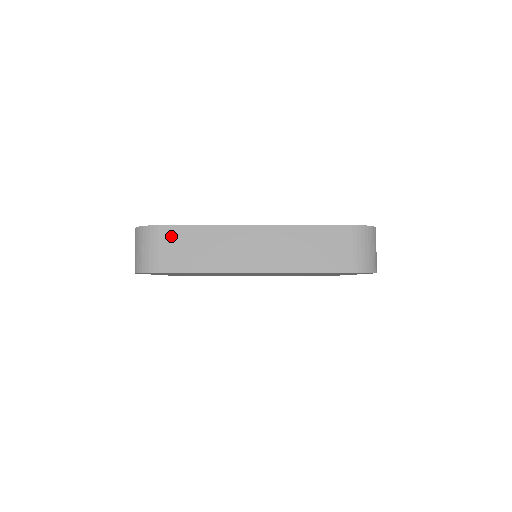
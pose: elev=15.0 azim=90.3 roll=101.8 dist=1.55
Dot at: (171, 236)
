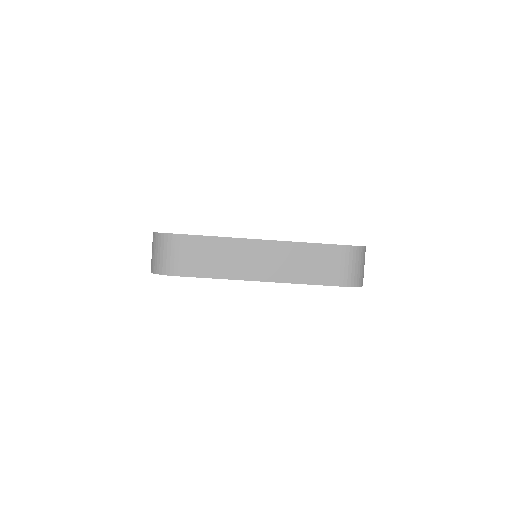
Dot at: (187, 244)
